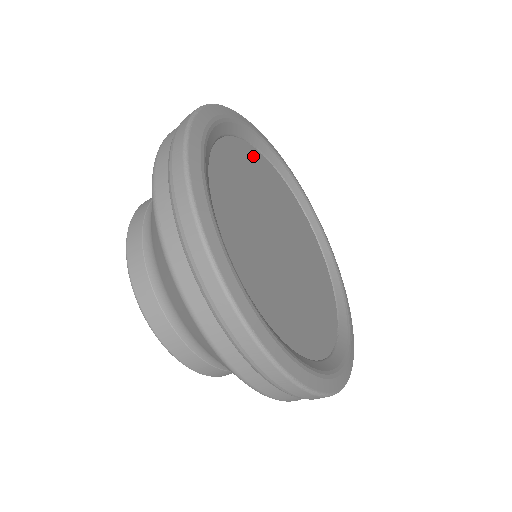
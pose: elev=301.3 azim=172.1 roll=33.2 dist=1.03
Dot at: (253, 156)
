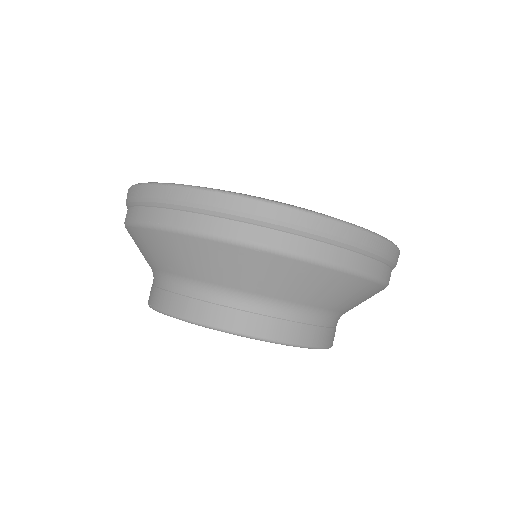
Dot at: occluded
